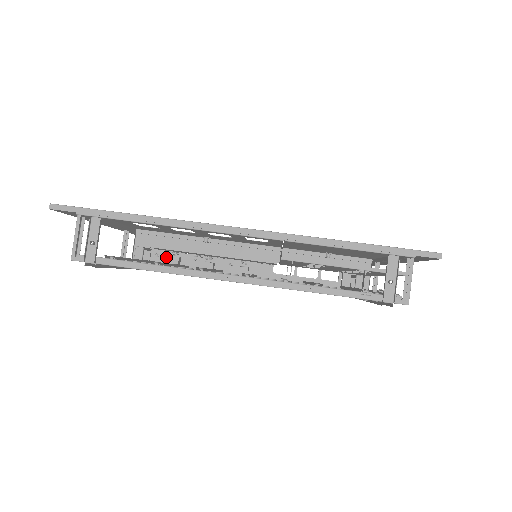
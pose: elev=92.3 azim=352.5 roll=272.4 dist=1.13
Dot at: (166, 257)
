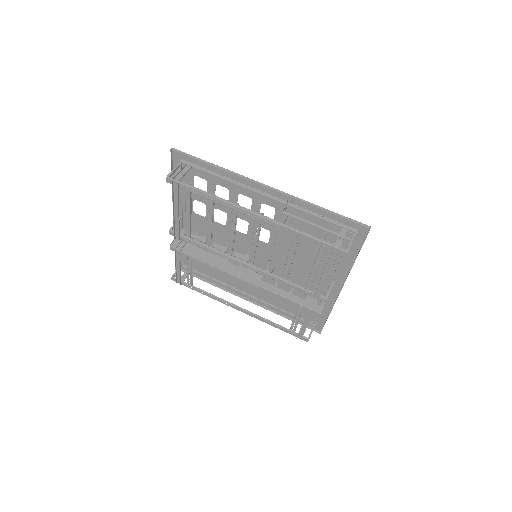
Dot at: (200, 236)
